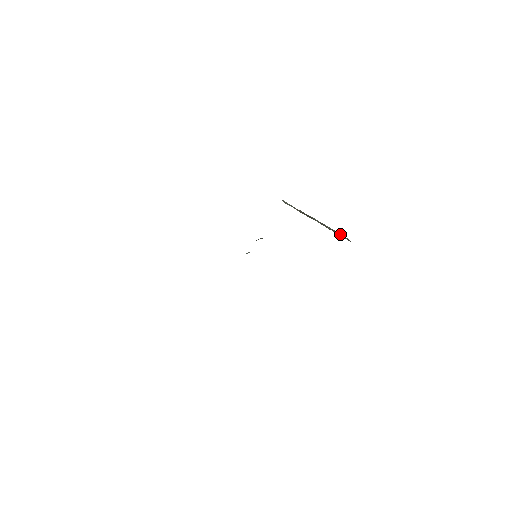
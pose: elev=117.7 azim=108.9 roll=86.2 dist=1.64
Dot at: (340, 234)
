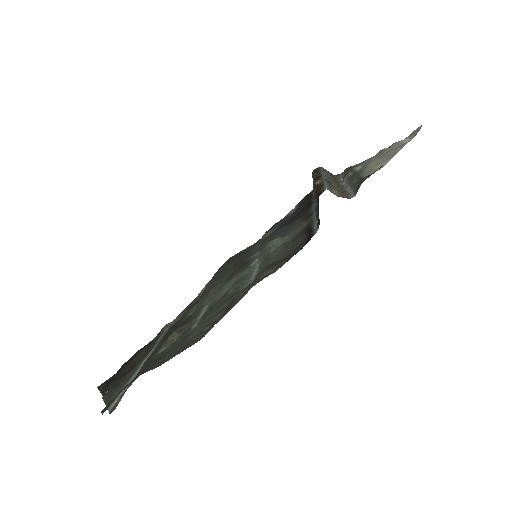
Dot at: (324, 170)
